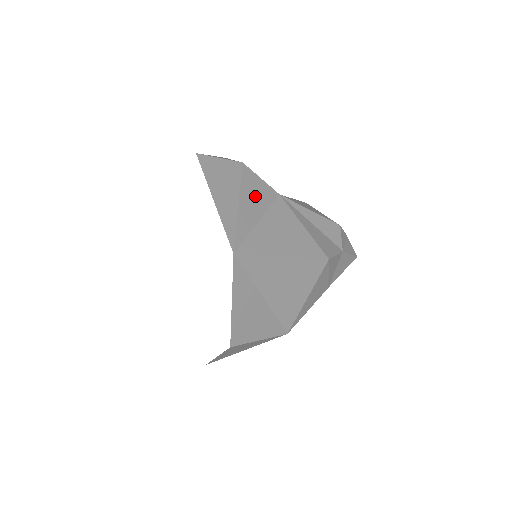
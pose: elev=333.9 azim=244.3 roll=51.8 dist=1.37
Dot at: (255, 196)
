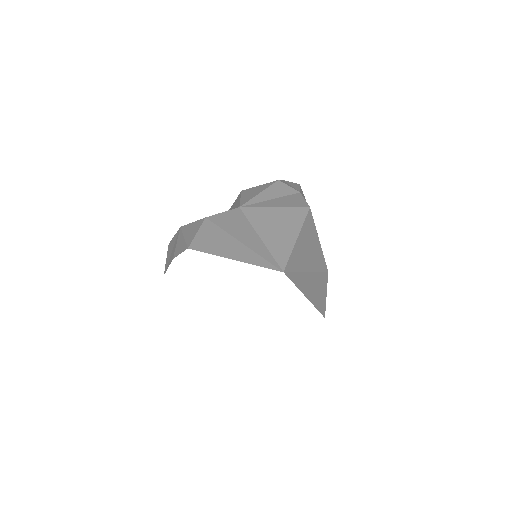
Dot at: (237, 227)
